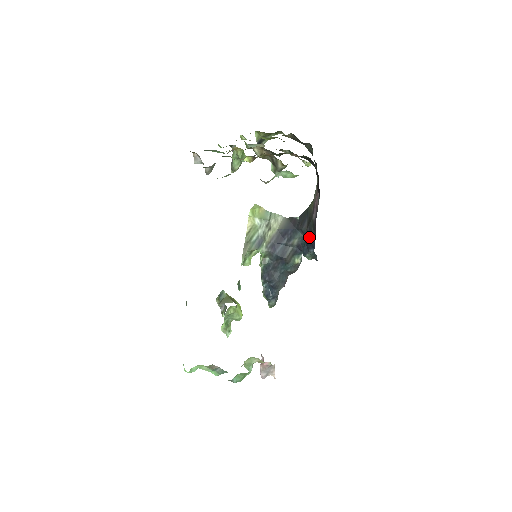
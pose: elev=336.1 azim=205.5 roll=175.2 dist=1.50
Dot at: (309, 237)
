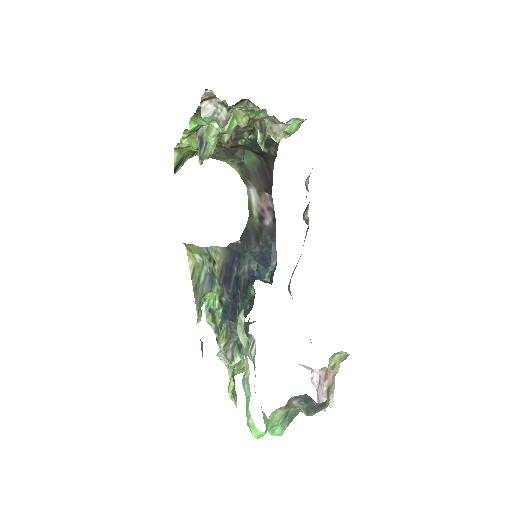
Dot at: (265, 250)
